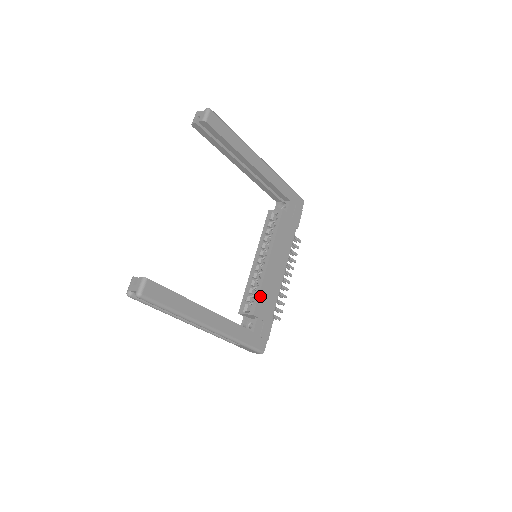
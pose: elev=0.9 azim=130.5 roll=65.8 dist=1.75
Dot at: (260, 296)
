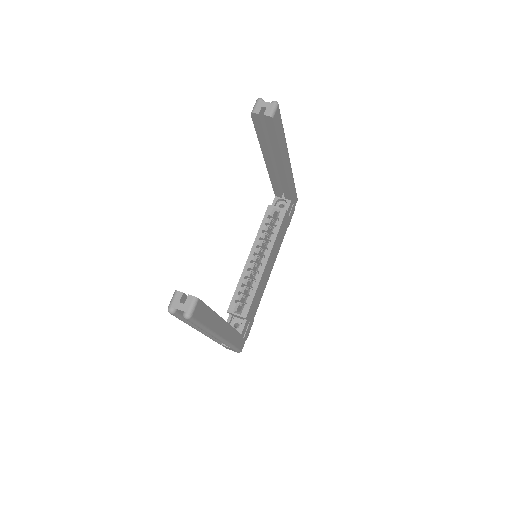
Dot at: (254, 299)
